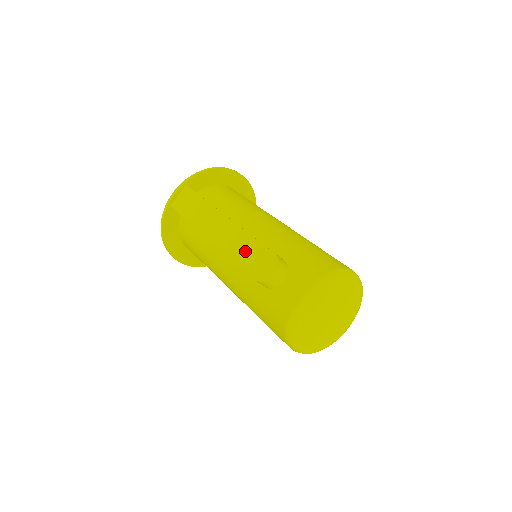
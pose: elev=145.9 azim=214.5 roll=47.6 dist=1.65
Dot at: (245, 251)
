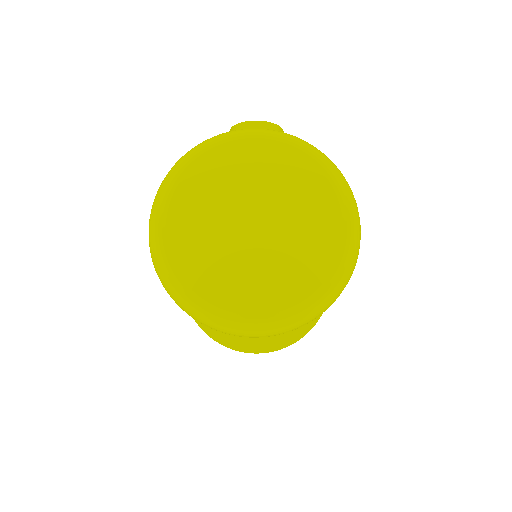
Dot at: occluded
